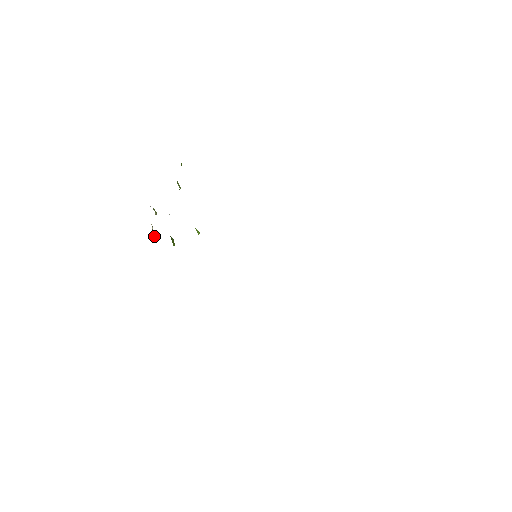
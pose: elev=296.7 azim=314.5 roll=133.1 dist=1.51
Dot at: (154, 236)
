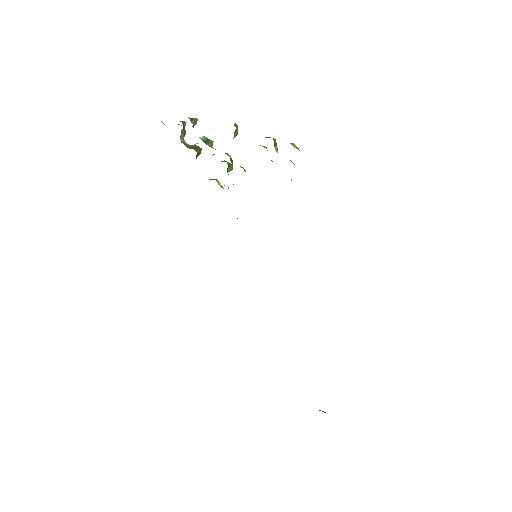
Dot at: (180, 137)
